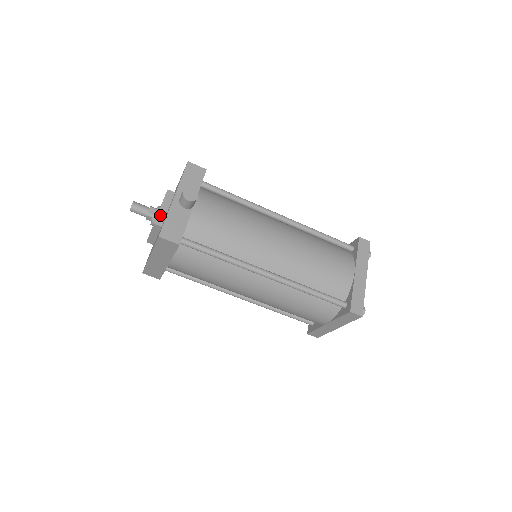
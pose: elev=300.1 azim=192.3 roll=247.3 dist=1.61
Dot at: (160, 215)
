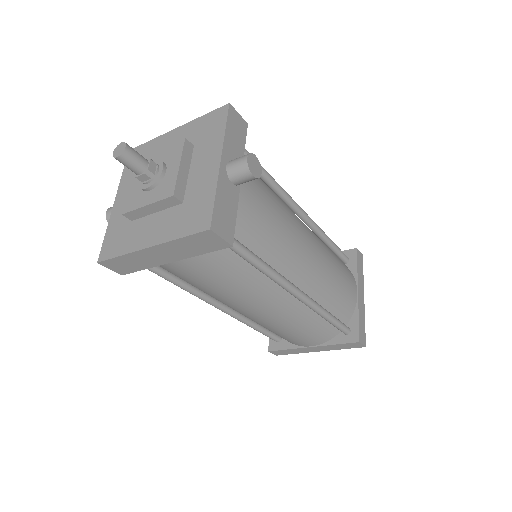
Dot at: (180, 182)
